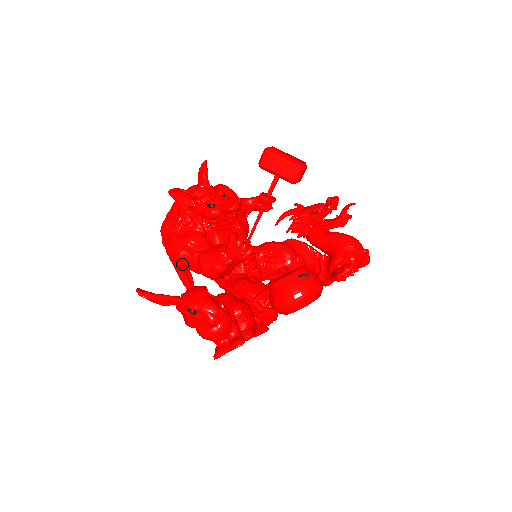
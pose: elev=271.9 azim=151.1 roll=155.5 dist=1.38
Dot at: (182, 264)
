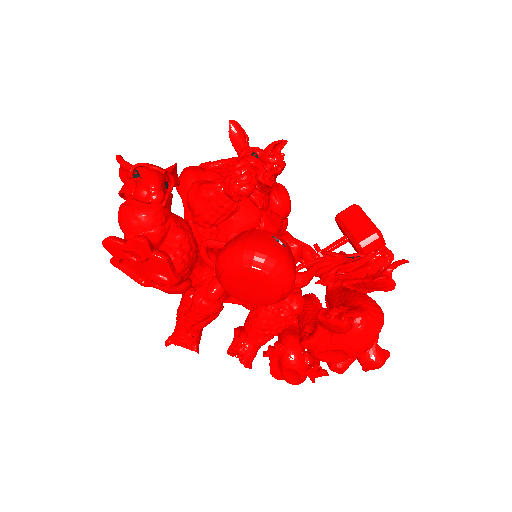
Dot at: (181, 185)
